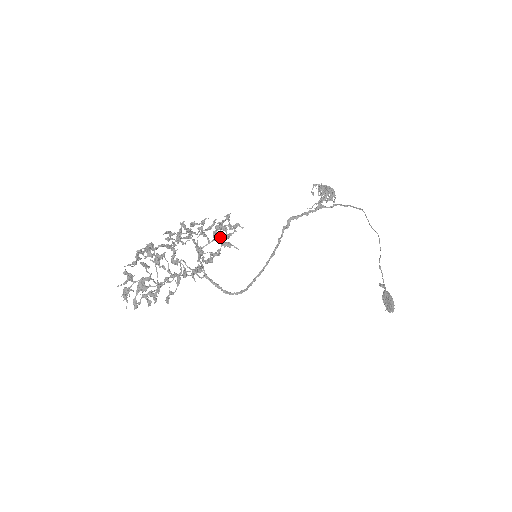
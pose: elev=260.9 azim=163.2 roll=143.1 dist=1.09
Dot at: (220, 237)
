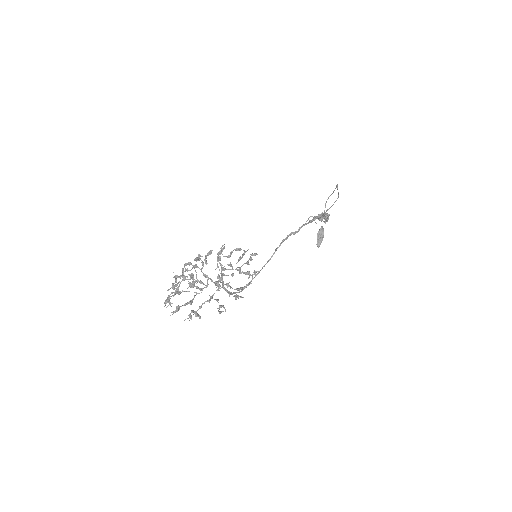
Dot at: (239, 259)
